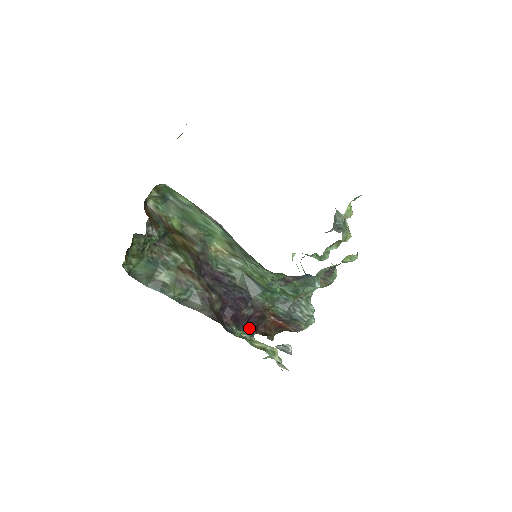
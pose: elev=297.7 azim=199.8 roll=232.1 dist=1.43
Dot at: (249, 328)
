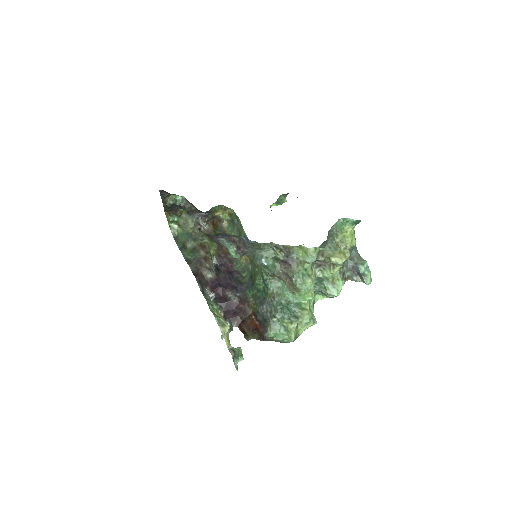
Dot at: (229, 313)
